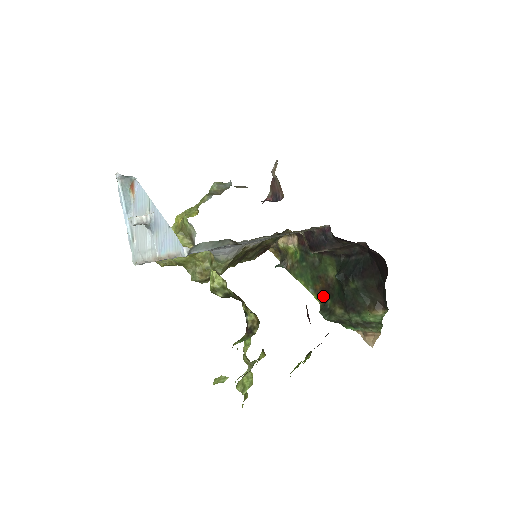
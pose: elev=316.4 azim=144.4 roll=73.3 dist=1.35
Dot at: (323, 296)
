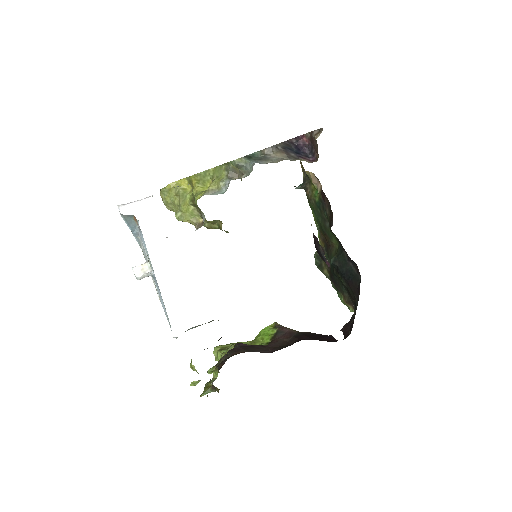
Dot at: (323, 243)
